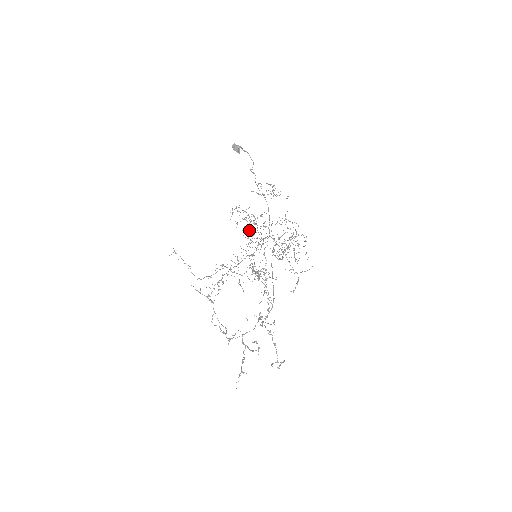
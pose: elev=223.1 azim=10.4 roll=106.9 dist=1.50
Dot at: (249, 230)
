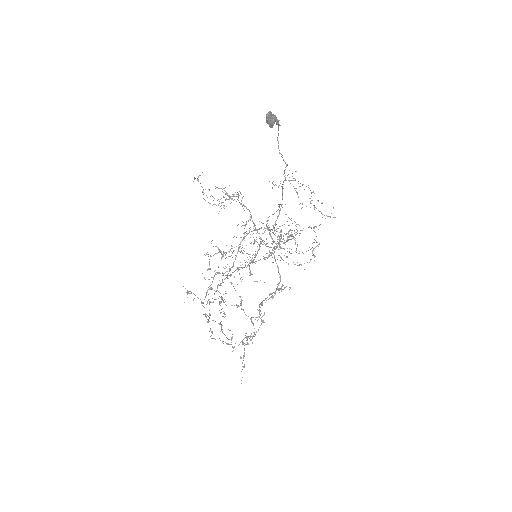
Dot at: occluded
